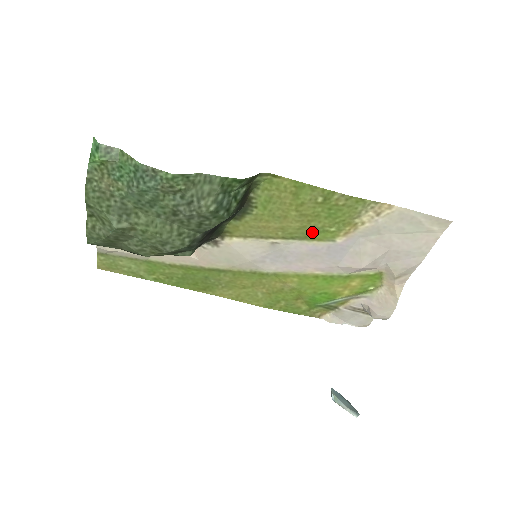
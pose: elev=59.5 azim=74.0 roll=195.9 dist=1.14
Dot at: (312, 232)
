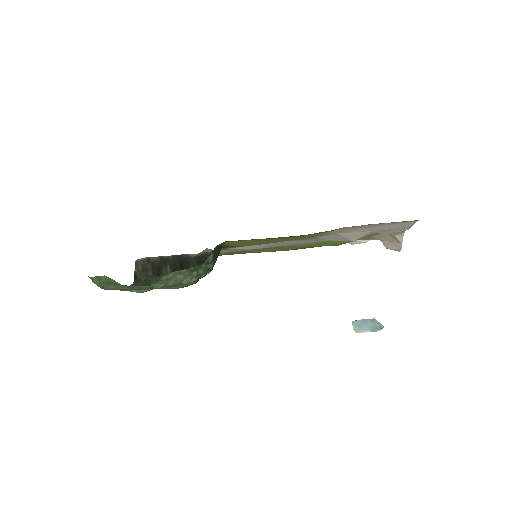
Dot at: occluded
